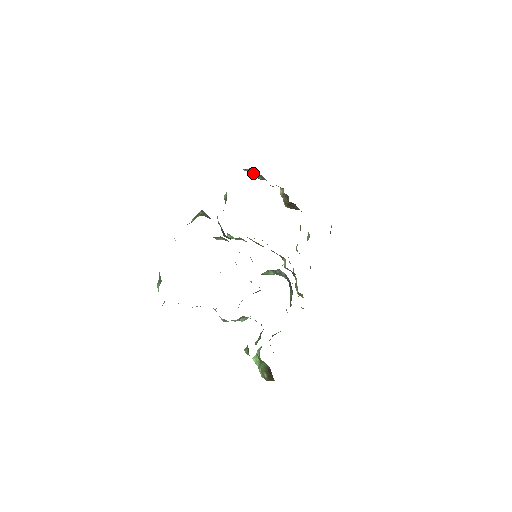
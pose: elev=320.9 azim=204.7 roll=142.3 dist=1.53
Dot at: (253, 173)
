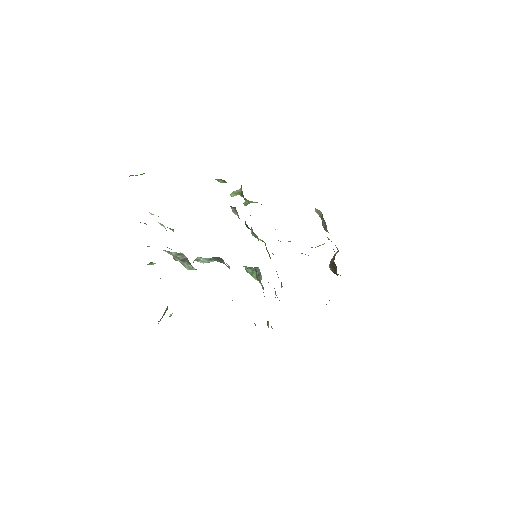
Dot at: occluded
